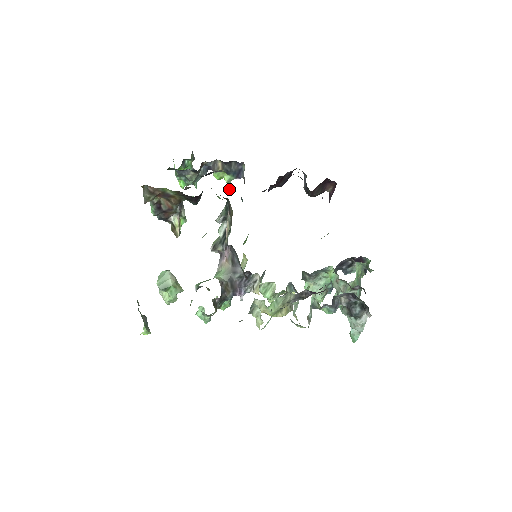
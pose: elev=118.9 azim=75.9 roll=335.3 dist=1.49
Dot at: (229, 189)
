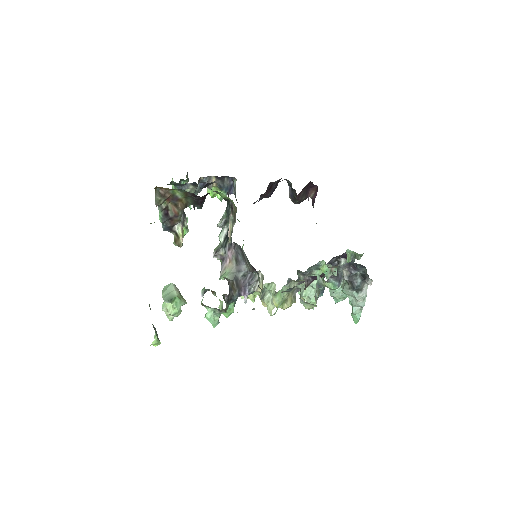
Dot at: (228, 194)
